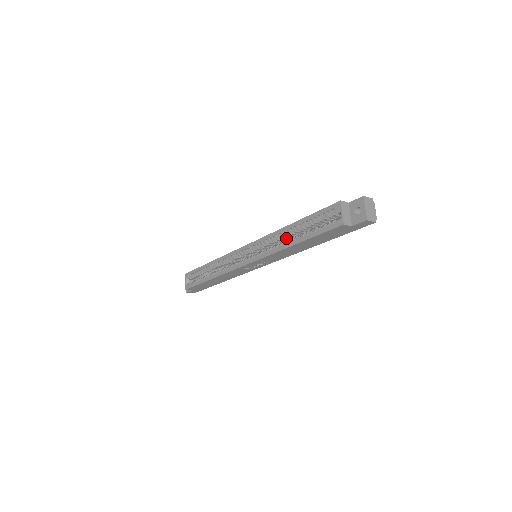
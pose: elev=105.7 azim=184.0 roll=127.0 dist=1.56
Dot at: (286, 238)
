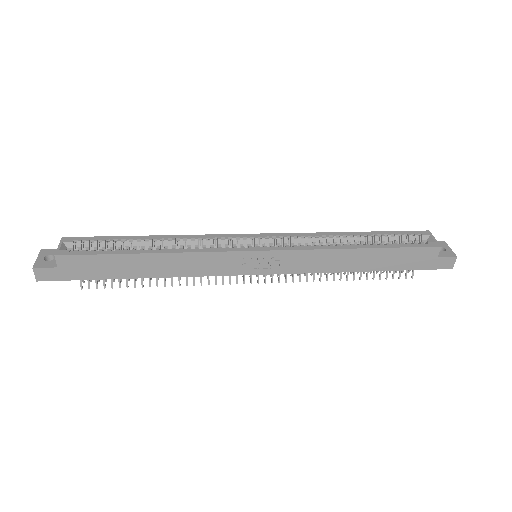
Dot at: occluded
